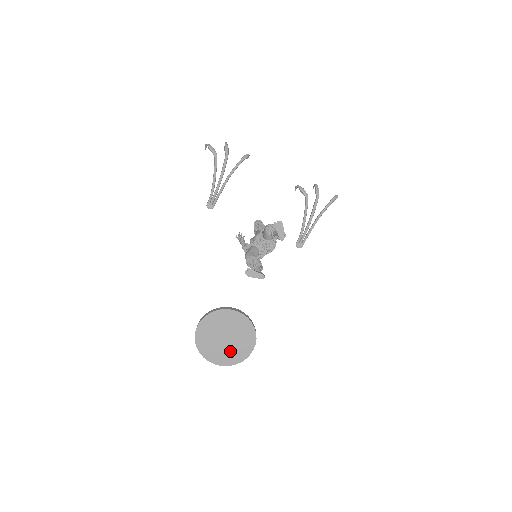
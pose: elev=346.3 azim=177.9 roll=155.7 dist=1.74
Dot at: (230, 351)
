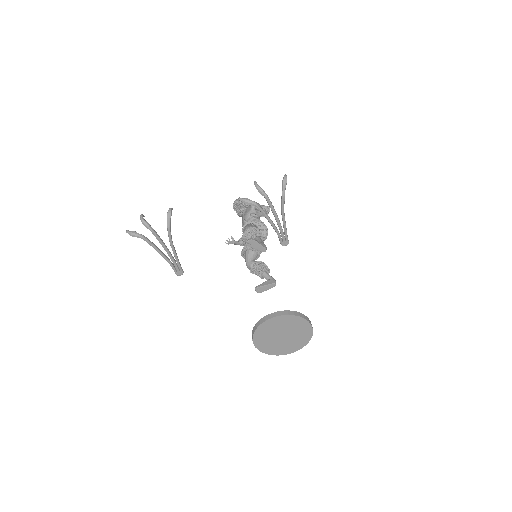
Dot at: (294, 340)
